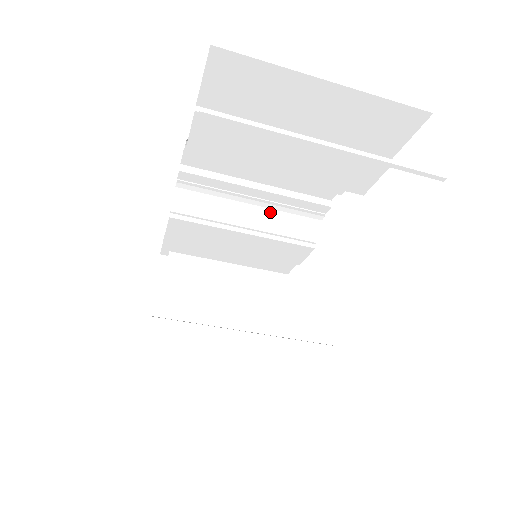
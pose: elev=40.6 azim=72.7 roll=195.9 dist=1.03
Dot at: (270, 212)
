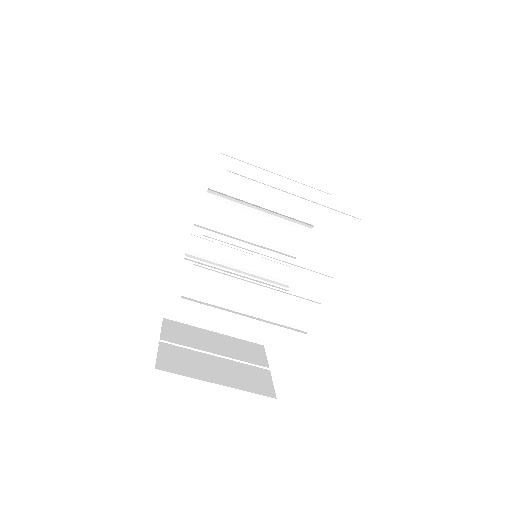
Dot at: (254, 265)
